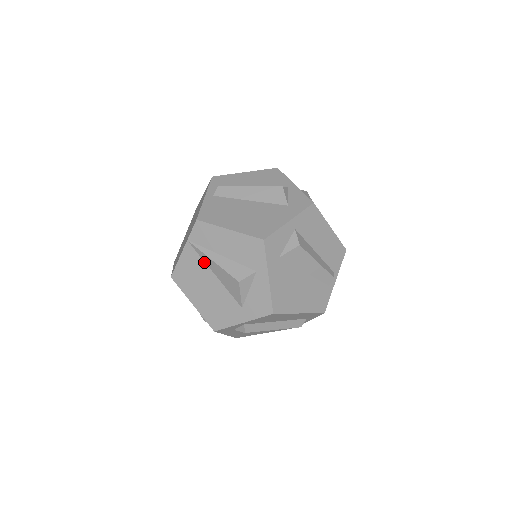
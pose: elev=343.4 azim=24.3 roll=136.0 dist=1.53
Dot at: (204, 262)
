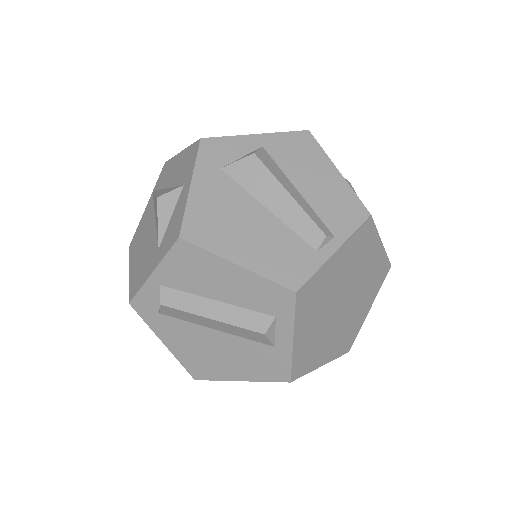
Dot at: (154, 208)
